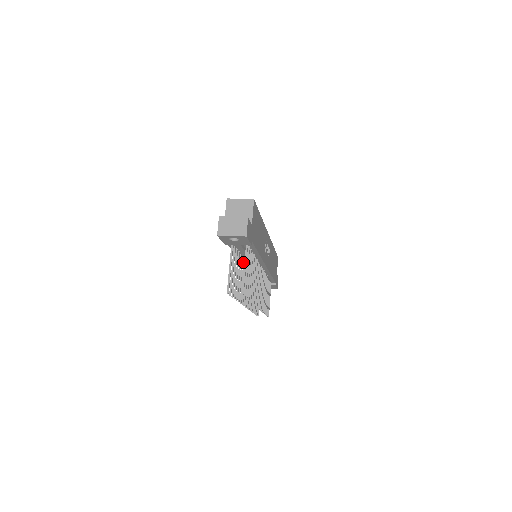
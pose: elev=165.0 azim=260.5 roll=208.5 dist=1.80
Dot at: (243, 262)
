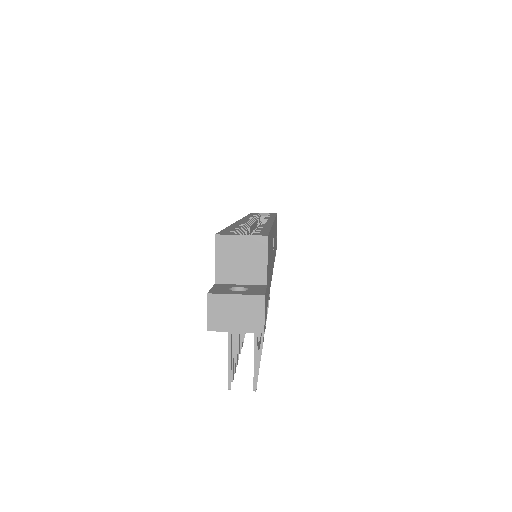
Dot at: occluded
